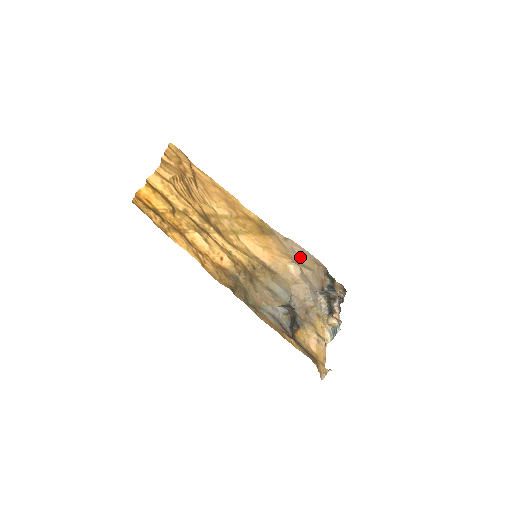
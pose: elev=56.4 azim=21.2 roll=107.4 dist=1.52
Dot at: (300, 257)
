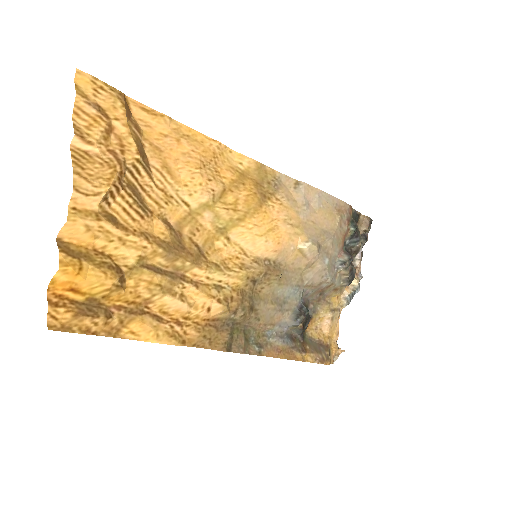
Dot at: (317, 215)
